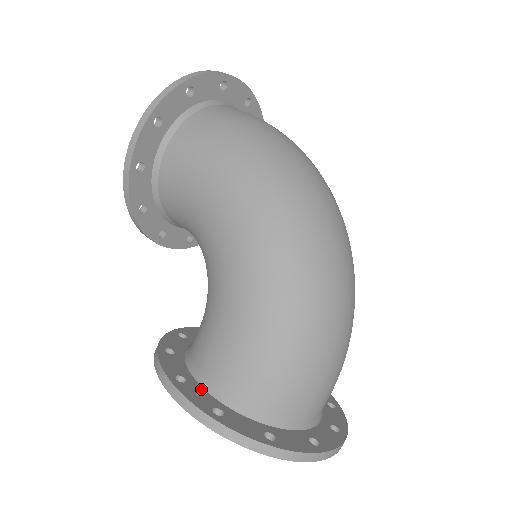
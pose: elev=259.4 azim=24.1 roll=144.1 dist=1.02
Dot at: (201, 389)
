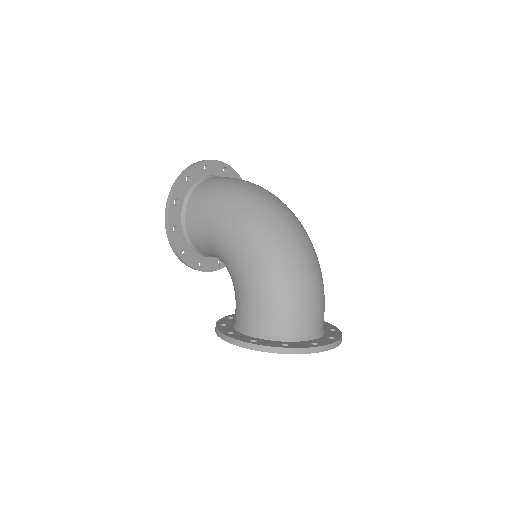
Dot at: (243, 335)
